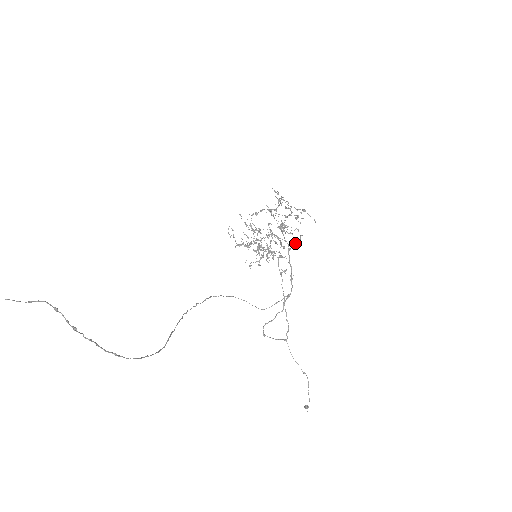
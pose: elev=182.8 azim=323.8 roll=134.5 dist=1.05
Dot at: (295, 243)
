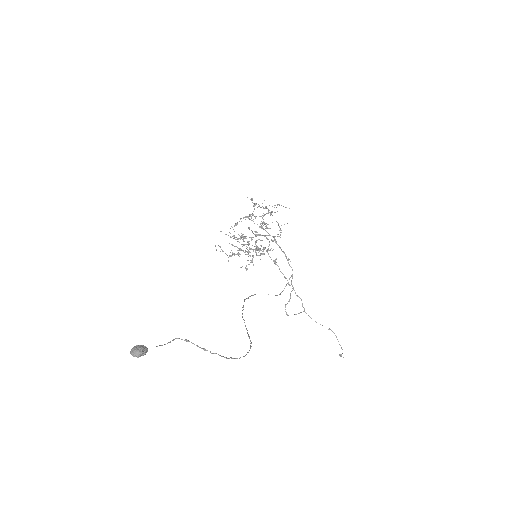
Dot at: (278, 234)
